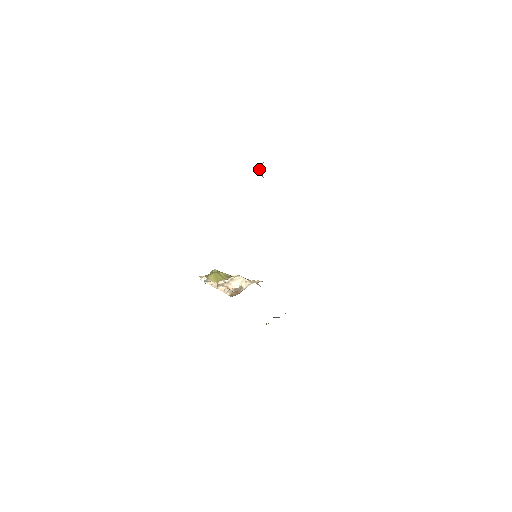
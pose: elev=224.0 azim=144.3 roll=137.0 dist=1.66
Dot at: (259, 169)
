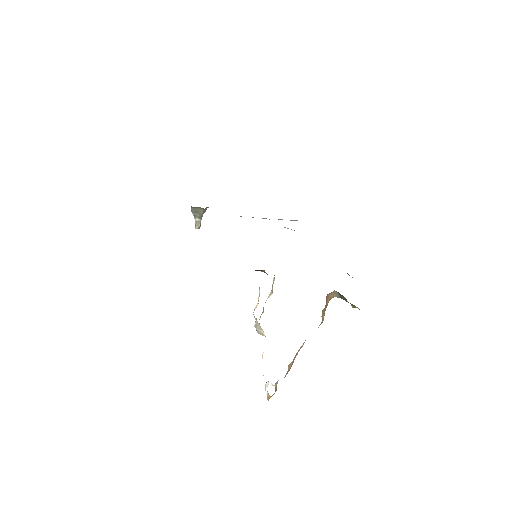
Dot at: (192, 211)
